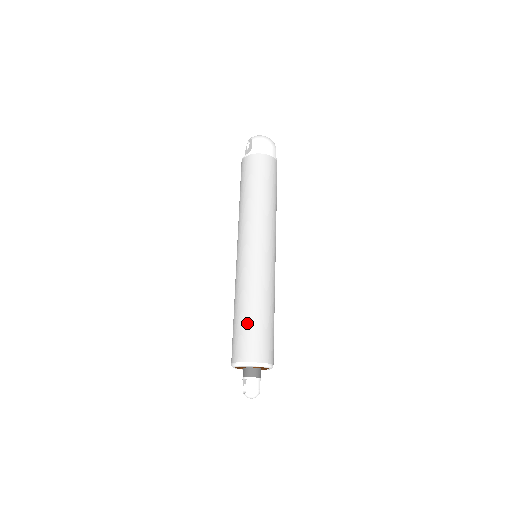
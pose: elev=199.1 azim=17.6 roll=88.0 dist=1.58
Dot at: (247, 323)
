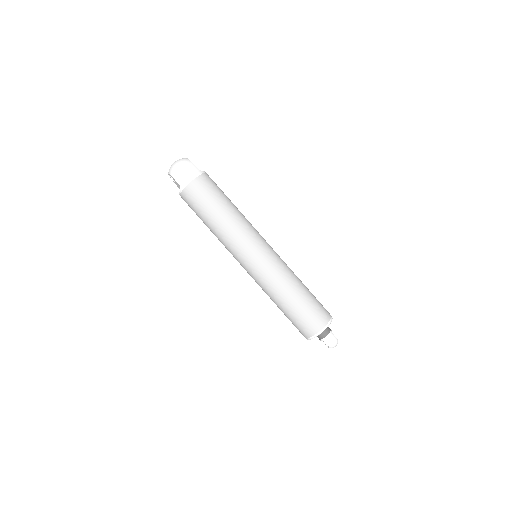
Dot at: (293, 312)
